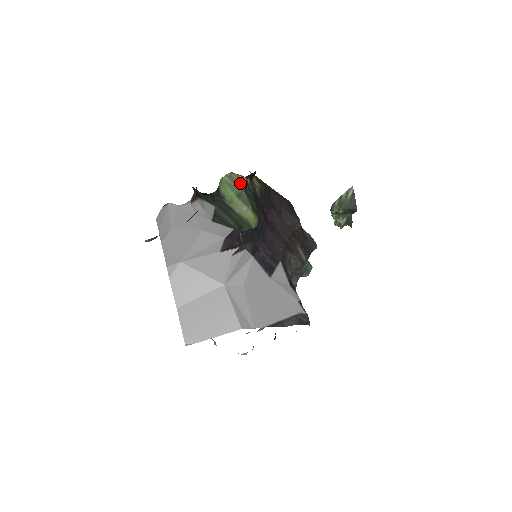
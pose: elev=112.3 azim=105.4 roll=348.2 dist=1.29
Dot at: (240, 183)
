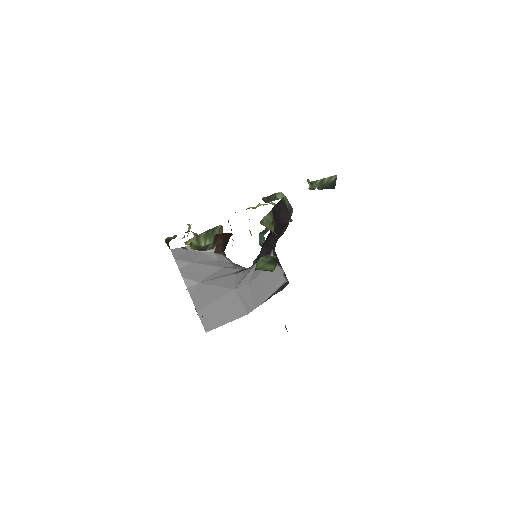
Dot at: (271, 257)
